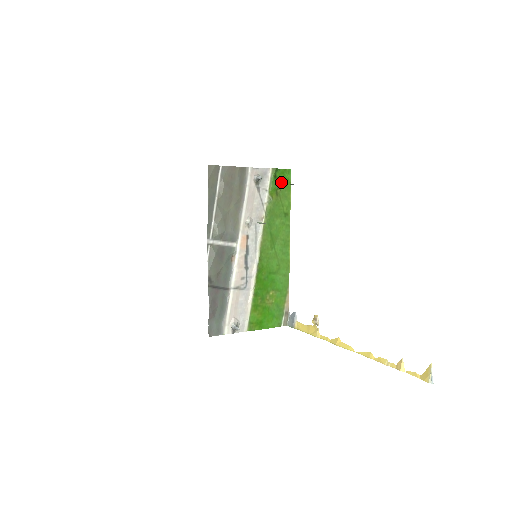
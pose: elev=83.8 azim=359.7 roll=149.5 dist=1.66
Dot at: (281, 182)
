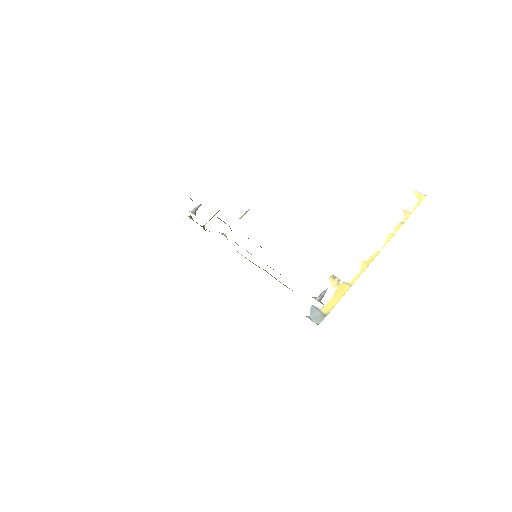
Dot at: occluded
